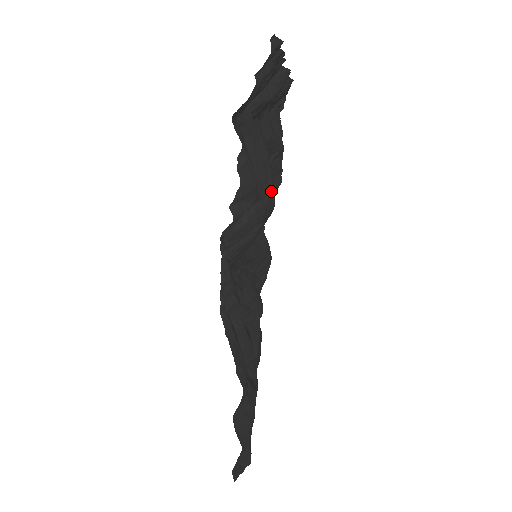
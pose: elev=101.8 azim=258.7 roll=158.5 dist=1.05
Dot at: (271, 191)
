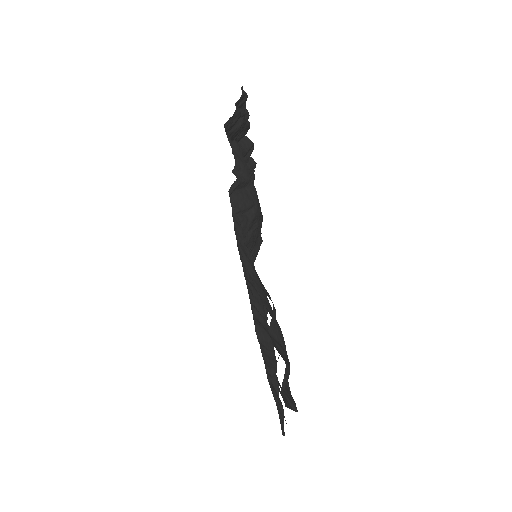
Dot at: occluded
